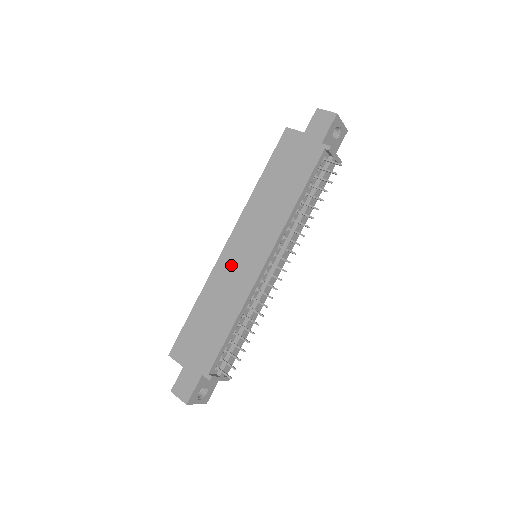
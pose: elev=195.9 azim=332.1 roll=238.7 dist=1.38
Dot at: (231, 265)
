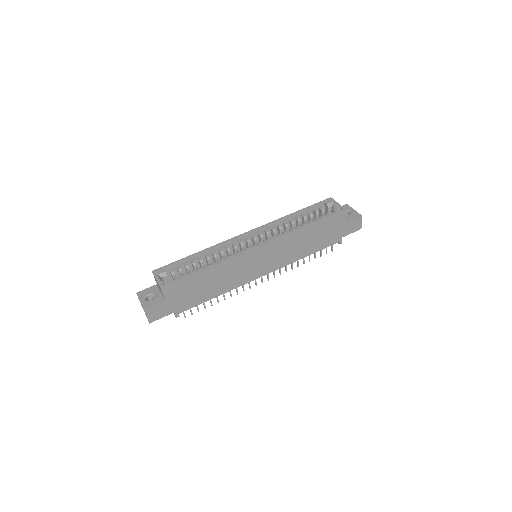
Dot at: (247, 263)
